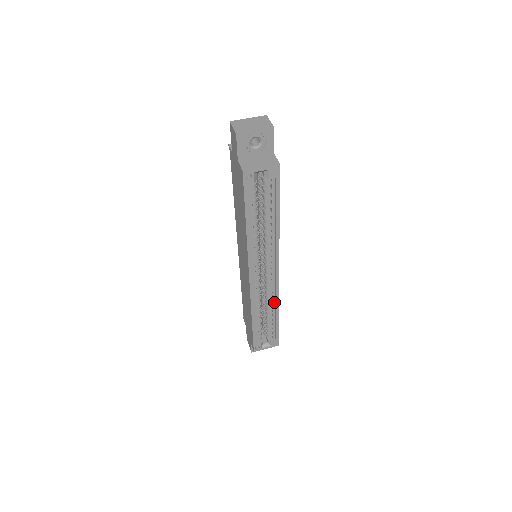
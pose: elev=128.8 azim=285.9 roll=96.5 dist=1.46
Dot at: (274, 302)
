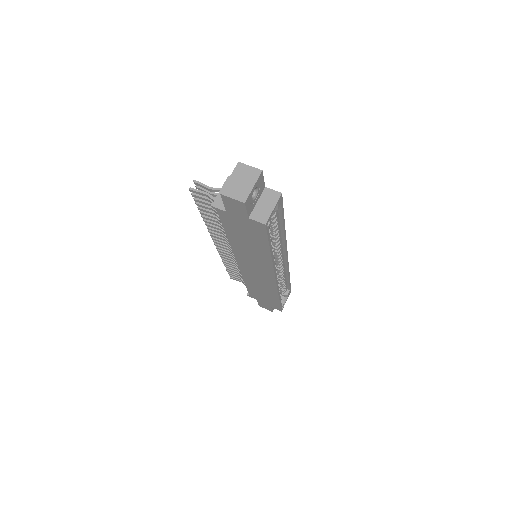
Dot at: (285, 272)
